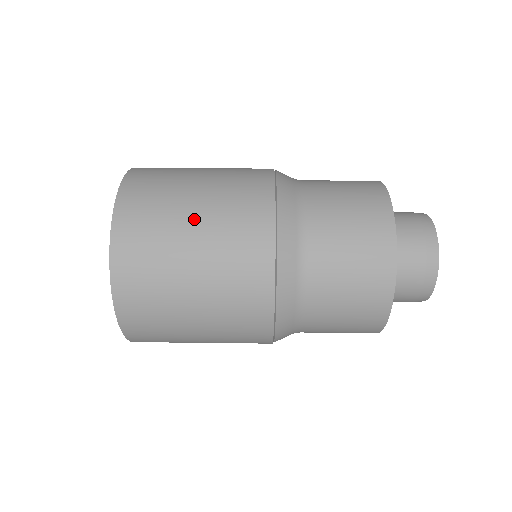
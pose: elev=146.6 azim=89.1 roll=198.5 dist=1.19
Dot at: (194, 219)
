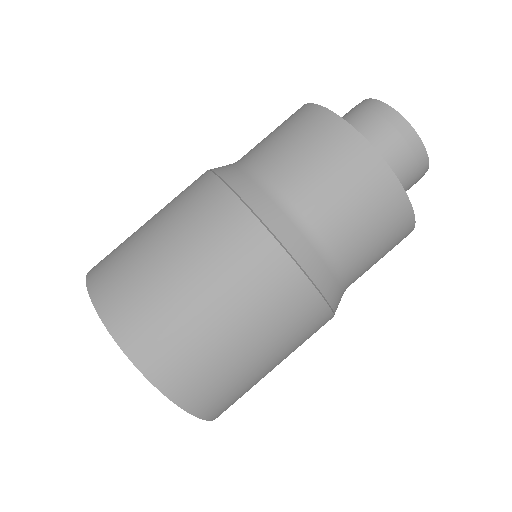
Dot at: (198, 292)
